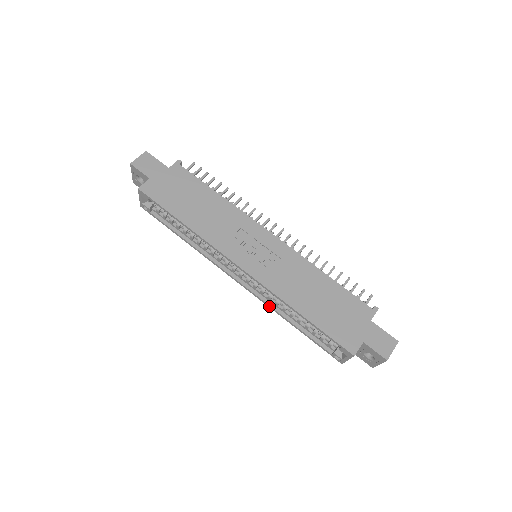
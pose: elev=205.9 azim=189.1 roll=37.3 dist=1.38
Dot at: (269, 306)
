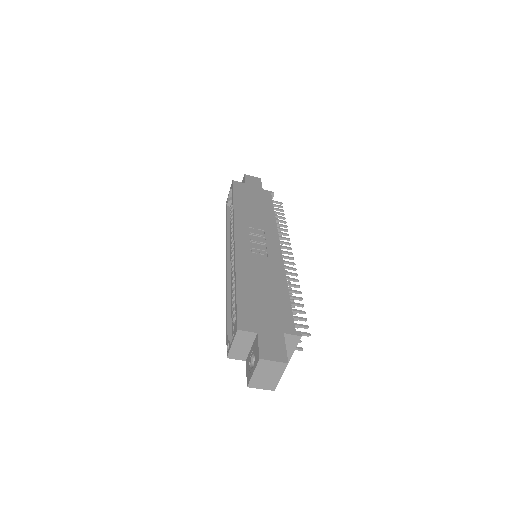
Dot at: (227, 286)
